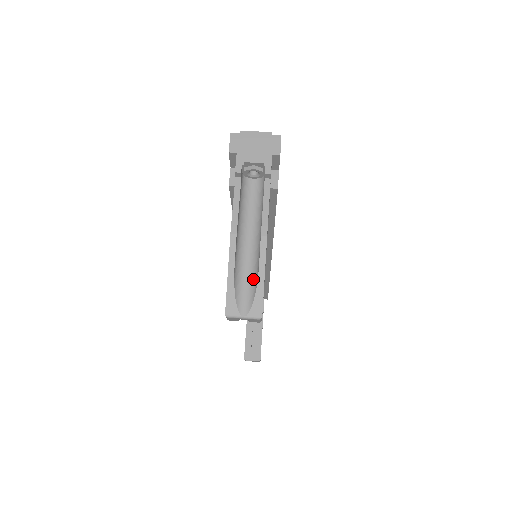
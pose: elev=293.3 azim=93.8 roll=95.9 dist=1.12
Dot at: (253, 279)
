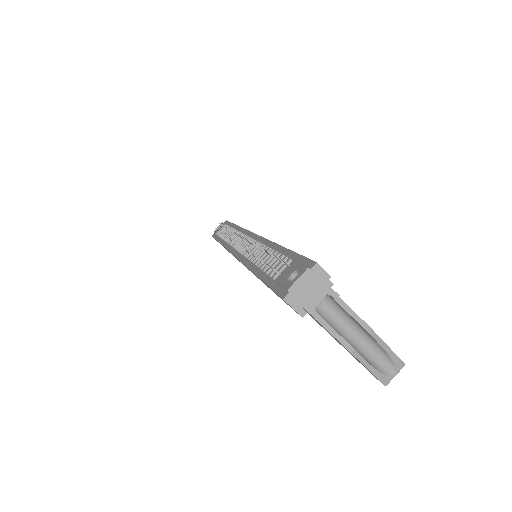
Dot at: (381, 353)
